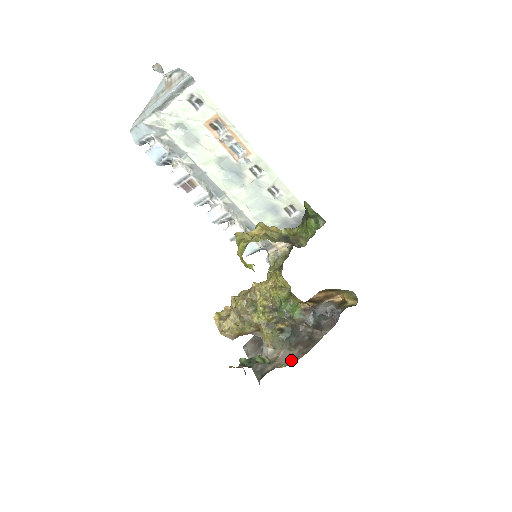
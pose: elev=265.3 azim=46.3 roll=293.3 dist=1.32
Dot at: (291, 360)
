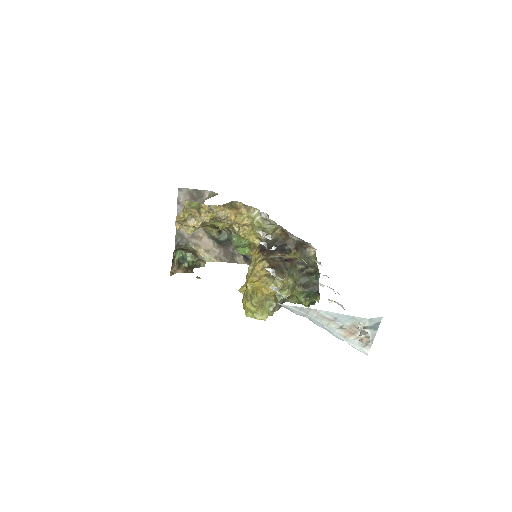
Dot at: (209, 254)
